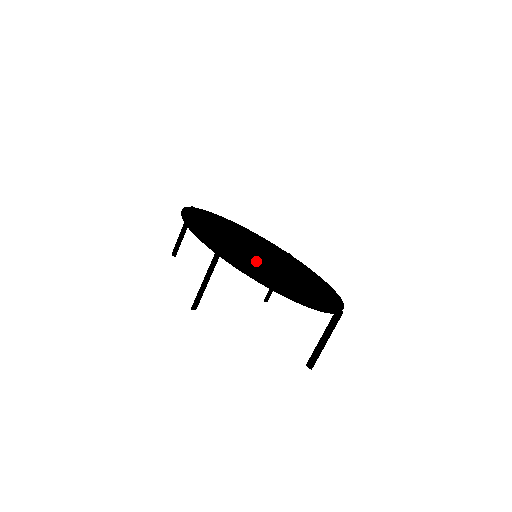
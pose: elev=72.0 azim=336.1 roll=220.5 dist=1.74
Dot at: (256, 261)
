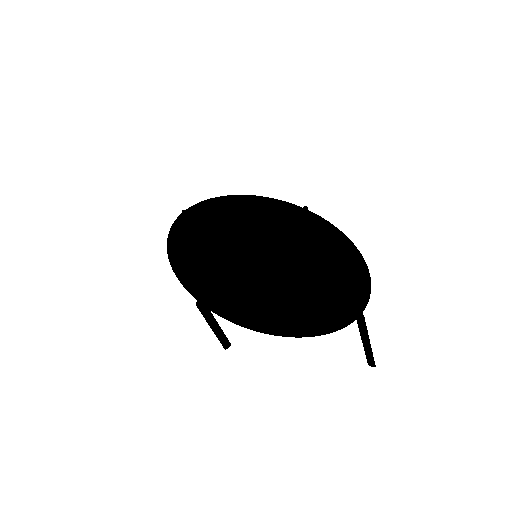
Dot at: (247, 281)
